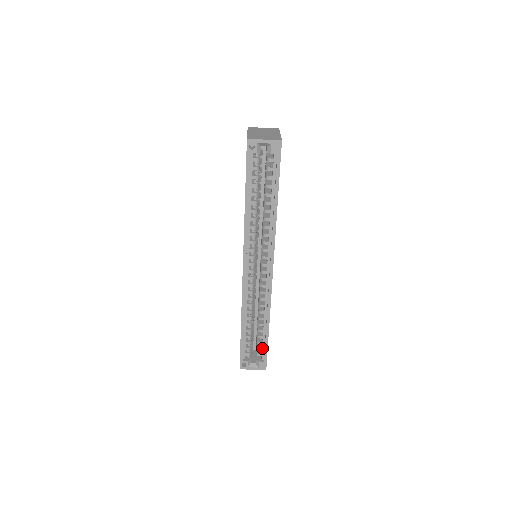
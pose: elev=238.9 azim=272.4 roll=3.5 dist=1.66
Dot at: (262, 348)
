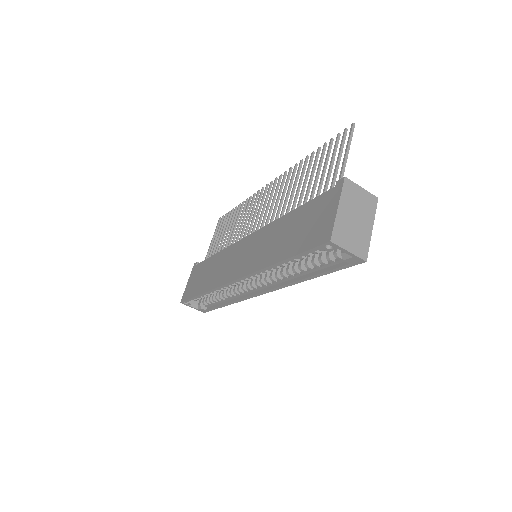
Dot at: (211, 304)
